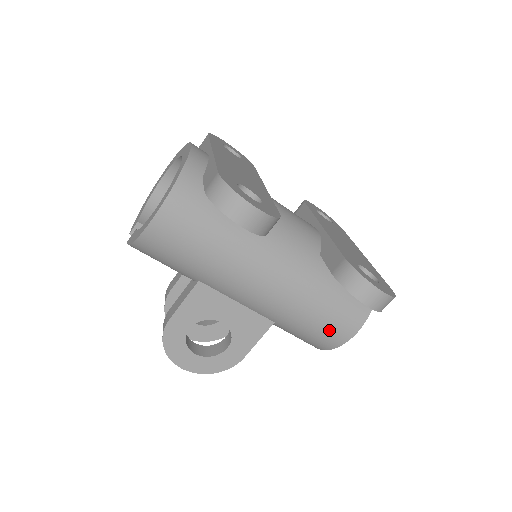
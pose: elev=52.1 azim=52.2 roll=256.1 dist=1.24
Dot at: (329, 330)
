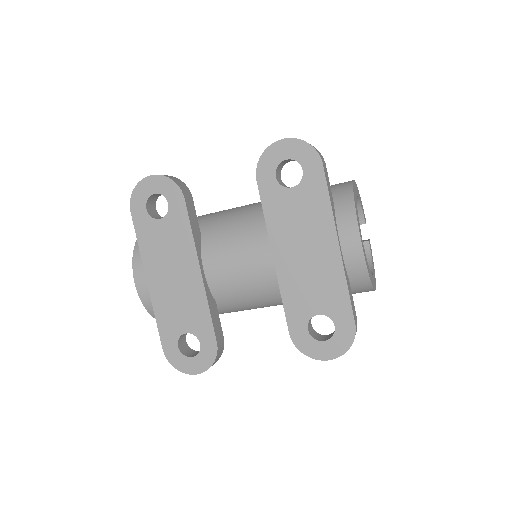
Dot at: occluded
